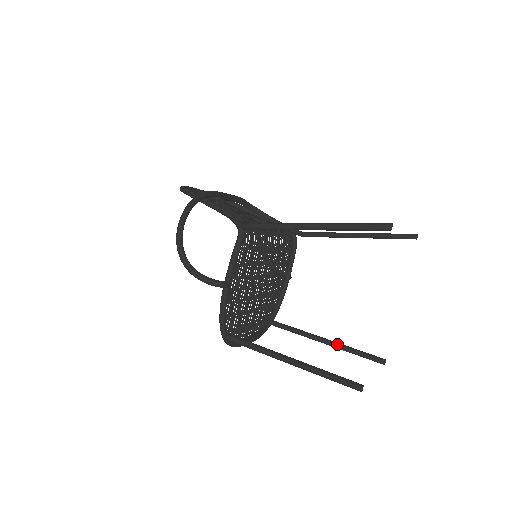
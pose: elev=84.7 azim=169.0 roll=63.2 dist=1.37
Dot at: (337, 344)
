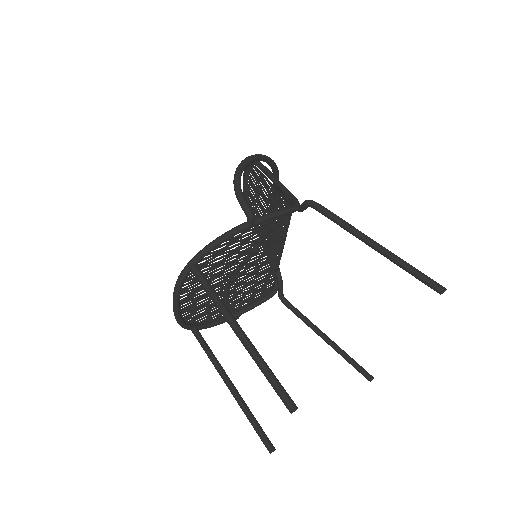
Dot at: occluded
